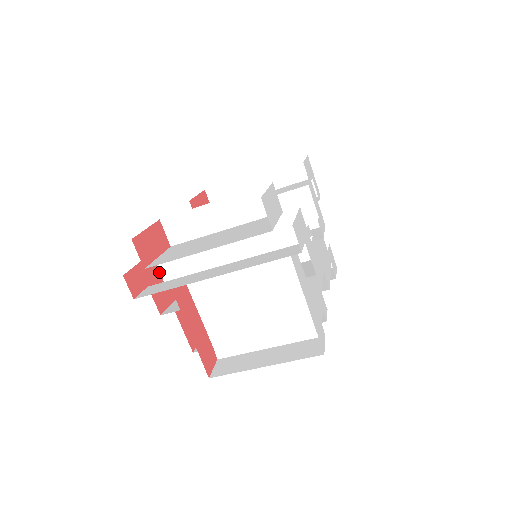
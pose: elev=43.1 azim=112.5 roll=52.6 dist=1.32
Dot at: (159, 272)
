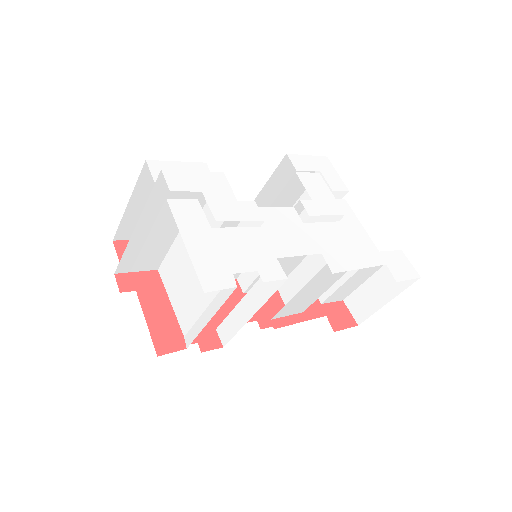
Dot at: occluded
